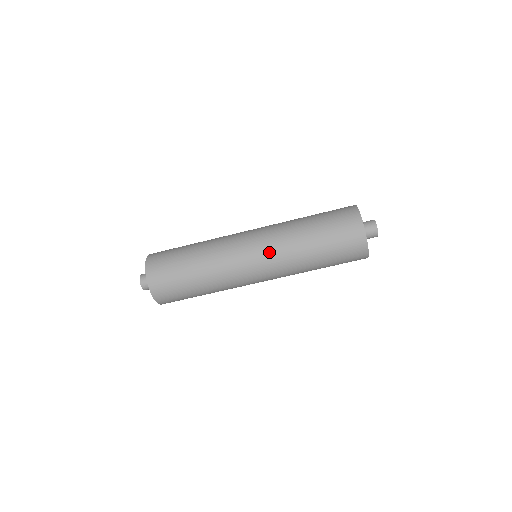
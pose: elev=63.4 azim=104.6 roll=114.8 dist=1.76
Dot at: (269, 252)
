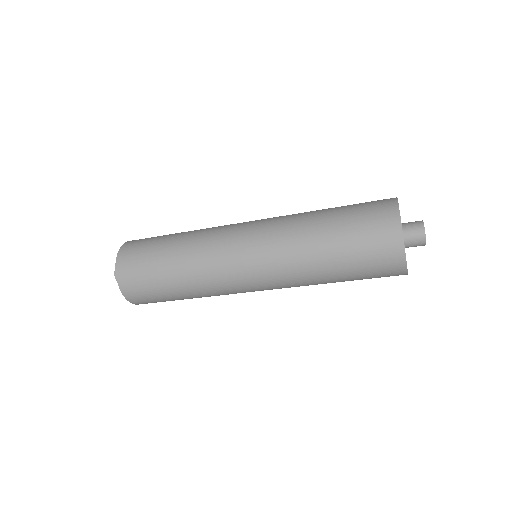
Dot at: (278, 288)
